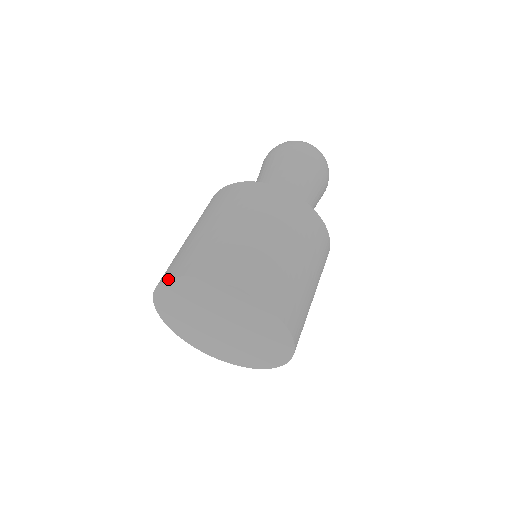
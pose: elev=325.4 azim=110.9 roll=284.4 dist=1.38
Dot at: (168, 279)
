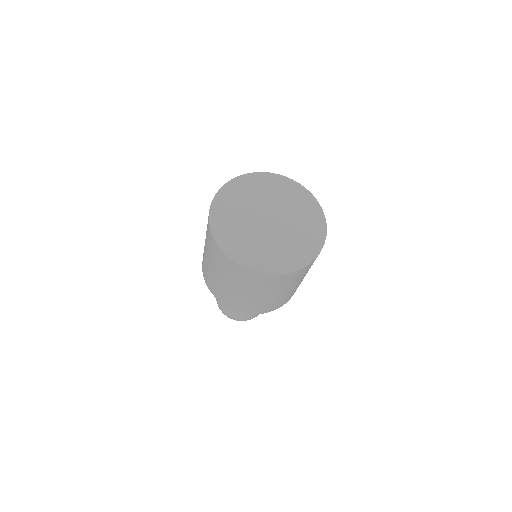
Dot at: (231, 180)
